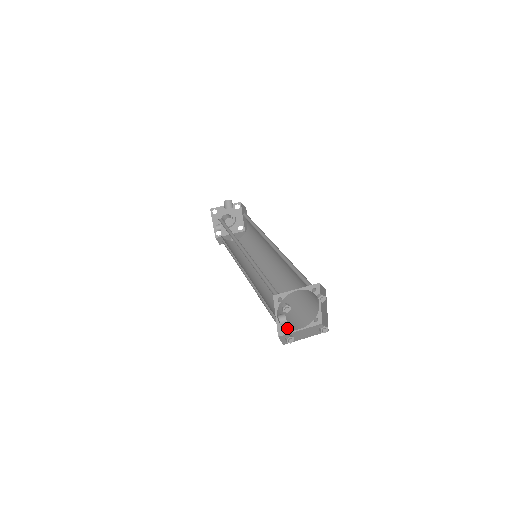
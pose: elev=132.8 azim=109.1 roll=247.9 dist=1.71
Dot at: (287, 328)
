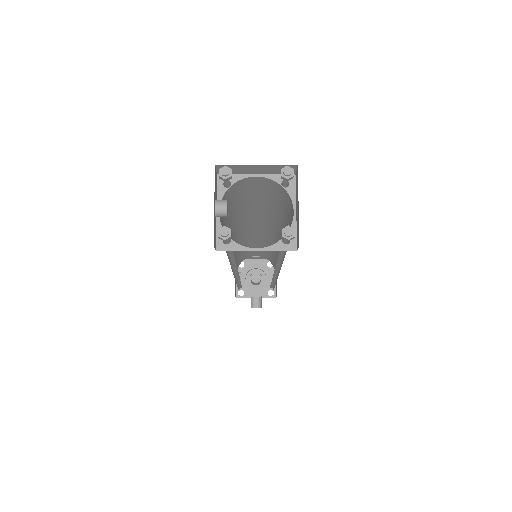
Dot at: (234, 241)
